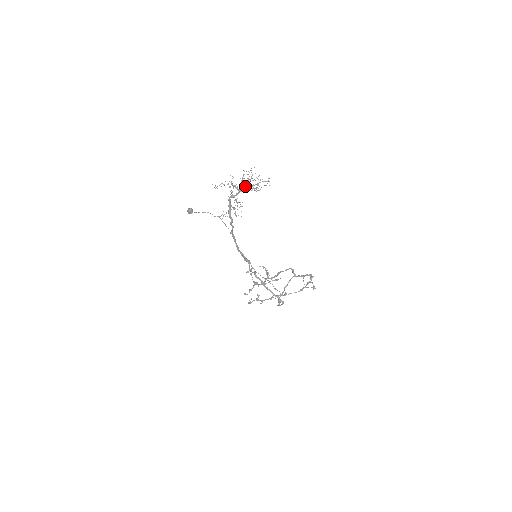
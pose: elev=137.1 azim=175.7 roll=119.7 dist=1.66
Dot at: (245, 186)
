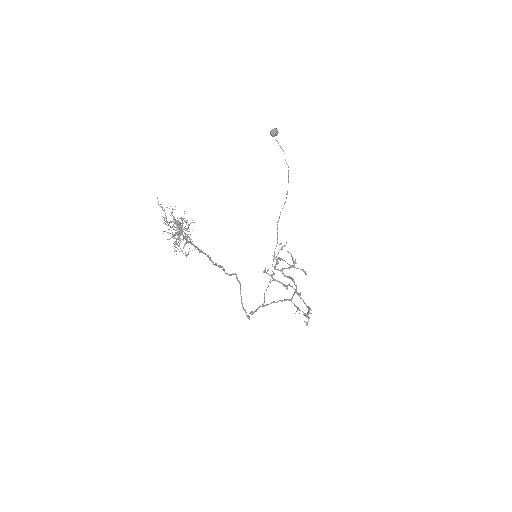
Dot at: occluded
